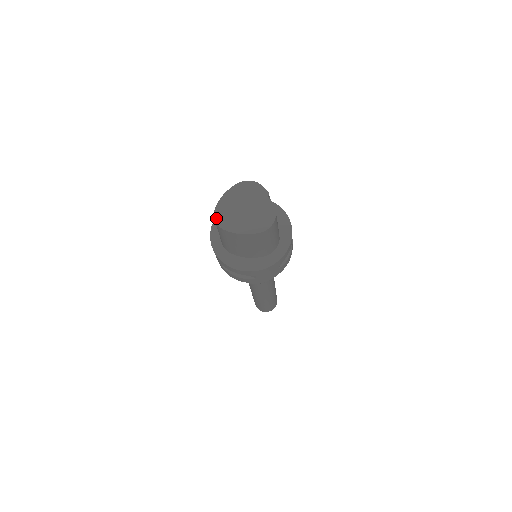
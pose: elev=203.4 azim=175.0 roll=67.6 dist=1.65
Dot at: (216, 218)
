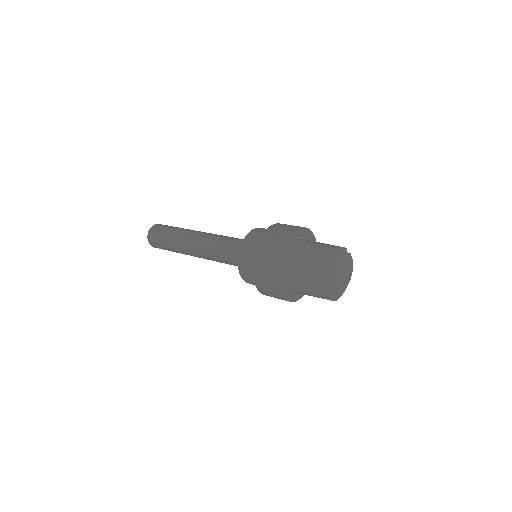
Dot at: (332, 298)
